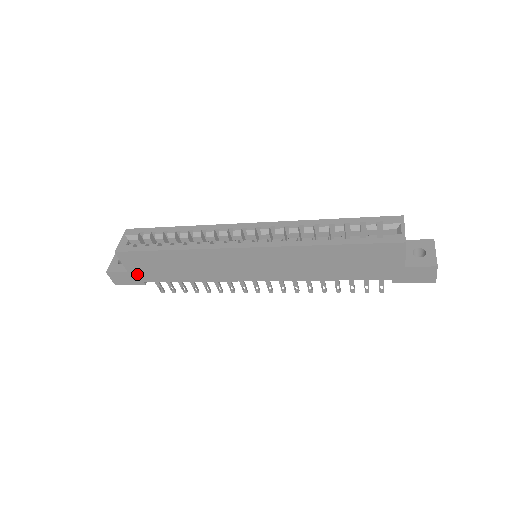
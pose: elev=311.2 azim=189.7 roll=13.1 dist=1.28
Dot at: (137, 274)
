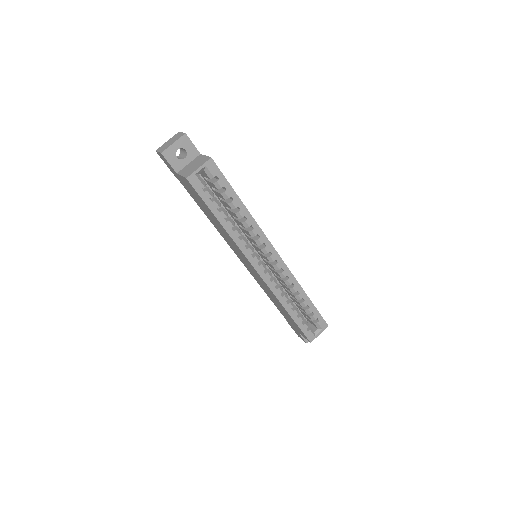
Dot at: (181, 180)
